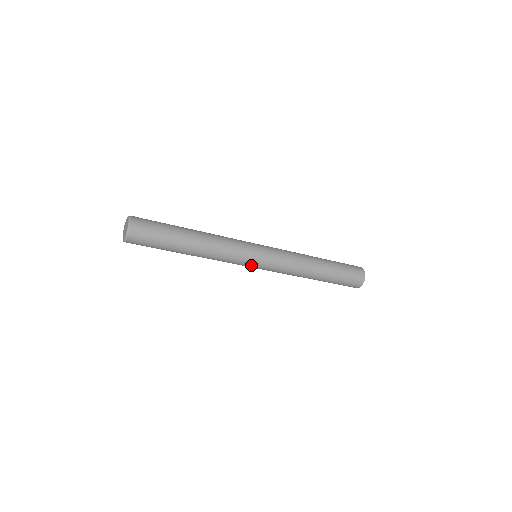
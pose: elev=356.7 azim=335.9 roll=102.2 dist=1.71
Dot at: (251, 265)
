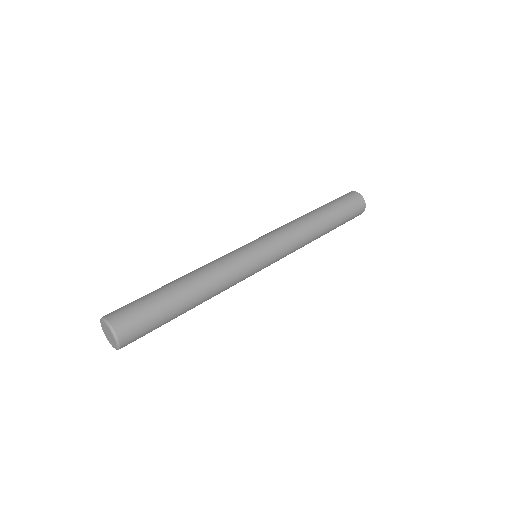
Dot at: (258, 271)
